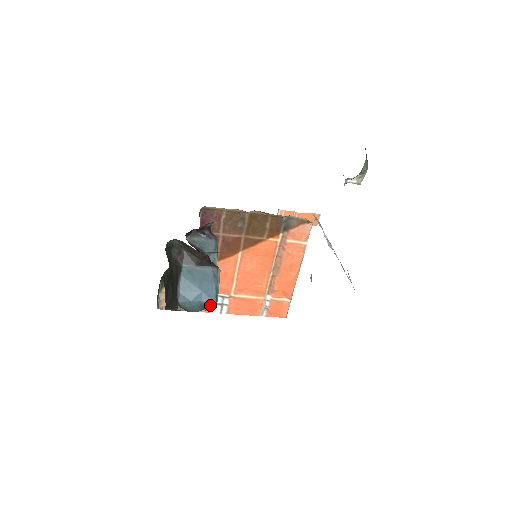
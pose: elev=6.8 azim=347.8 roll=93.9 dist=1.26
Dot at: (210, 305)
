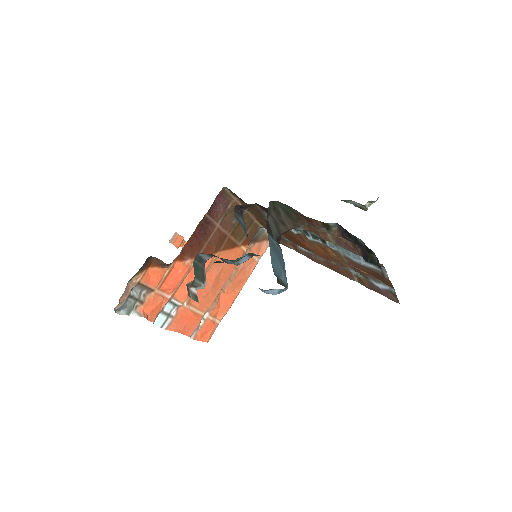
Dot at: (286, 285)
